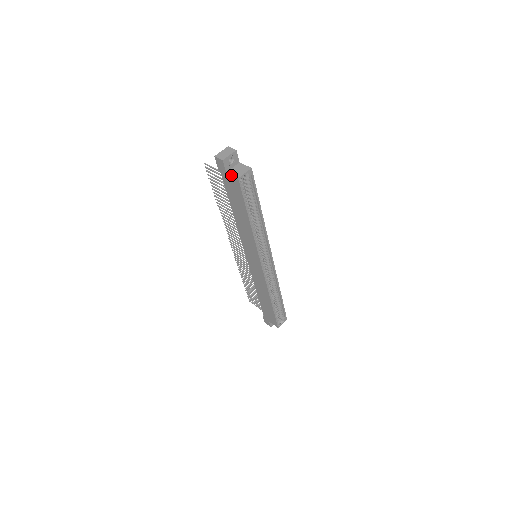
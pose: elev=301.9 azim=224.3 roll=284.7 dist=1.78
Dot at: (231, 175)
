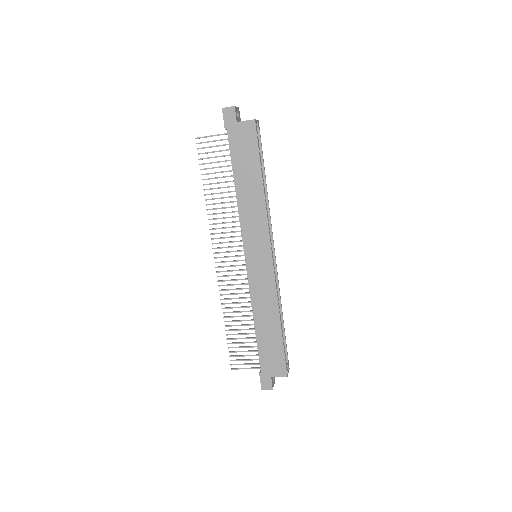
Dot at: (244, 121)
